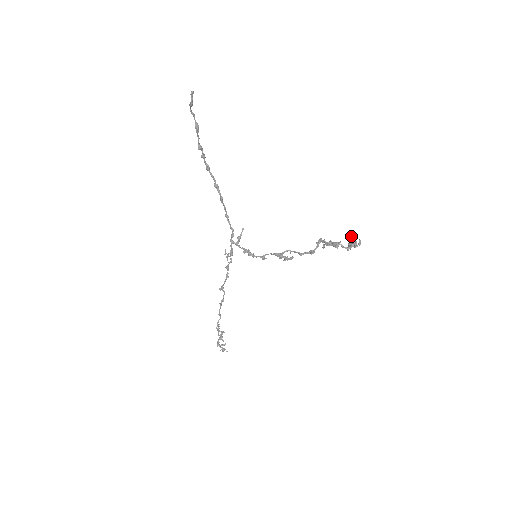
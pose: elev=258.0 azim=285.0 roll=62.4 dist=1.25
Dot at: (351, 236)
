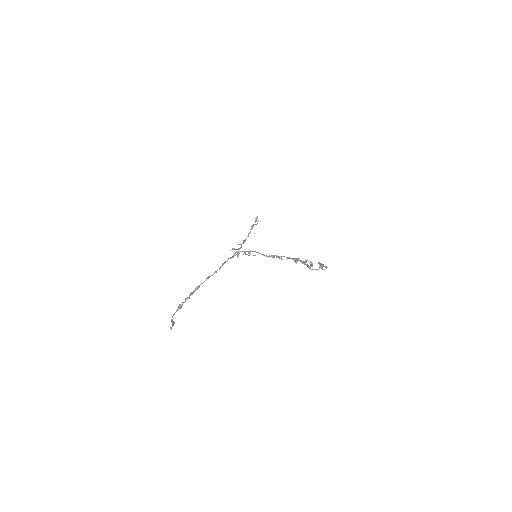
Dot at: (319, 263)
